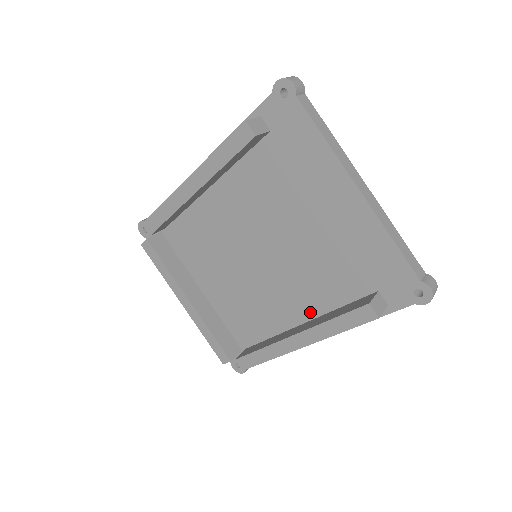
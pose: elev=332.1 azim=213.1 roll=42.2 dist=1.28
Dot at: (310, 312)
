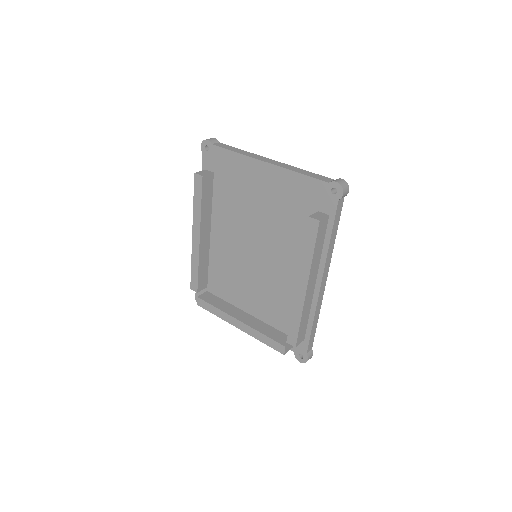
Dot at: occluded
